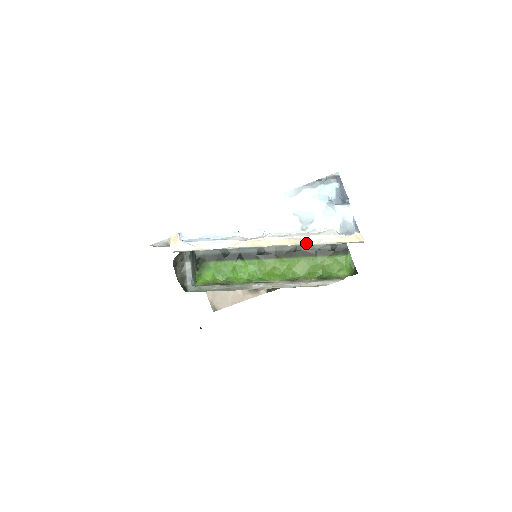
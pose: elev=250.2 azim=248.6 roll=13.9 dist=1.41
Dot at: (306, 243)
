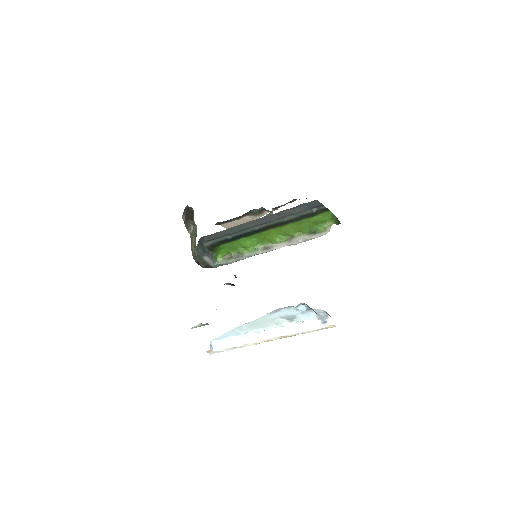
Dot at: occluded
